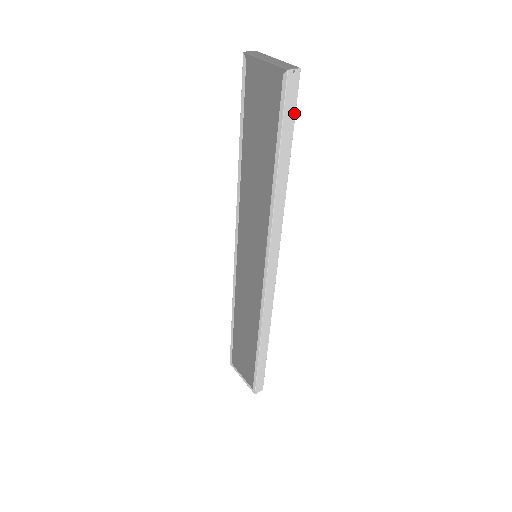
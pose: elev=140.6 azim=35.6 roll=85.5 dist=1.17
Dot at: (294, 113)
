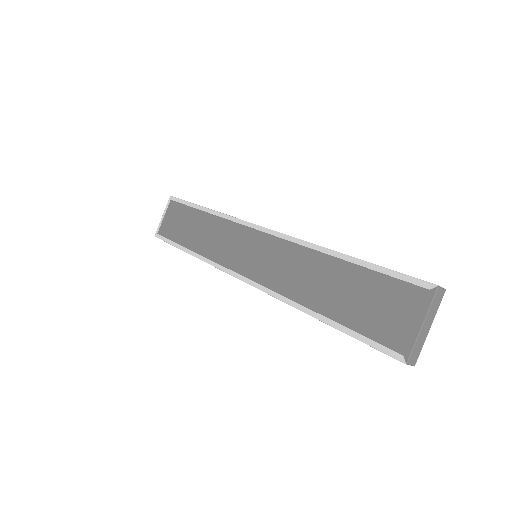
Dot at: occluded
